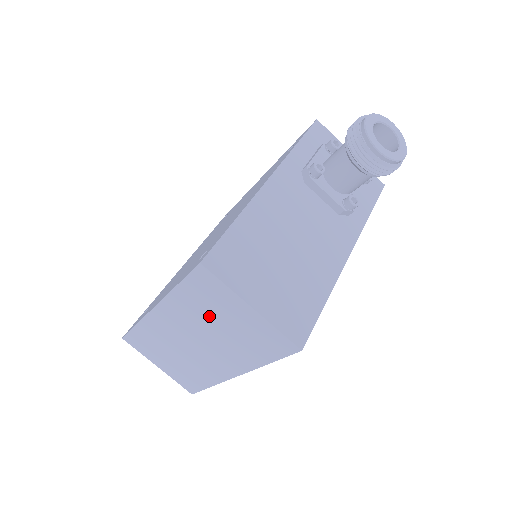
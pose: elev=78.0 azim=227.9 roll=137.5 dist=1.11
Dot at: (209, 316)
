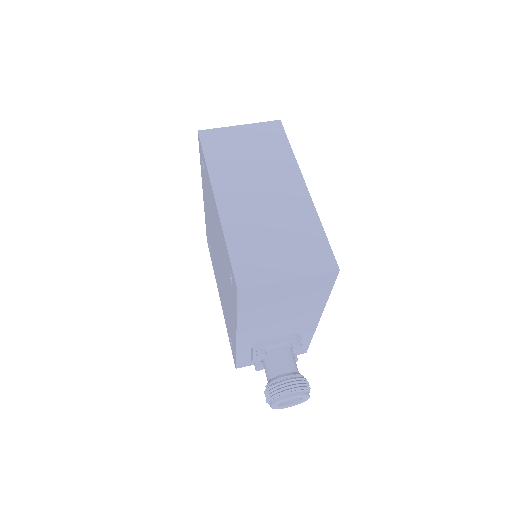
Dot at: (238, 158)
